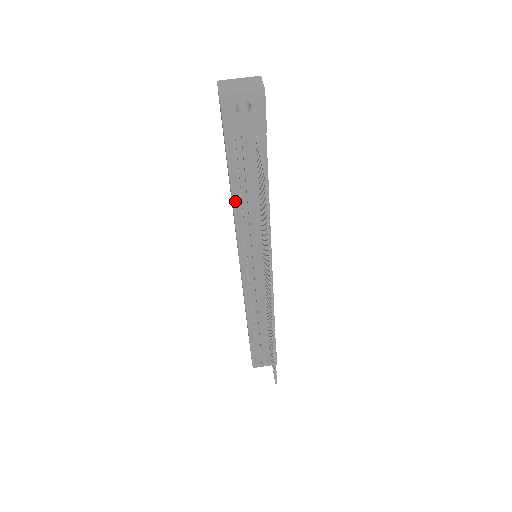
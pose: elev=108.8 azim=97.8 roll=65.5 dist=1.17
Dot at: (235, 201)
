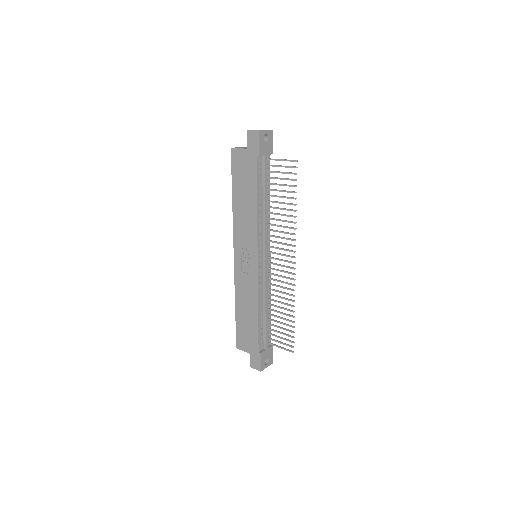
Dot at: (258, 201)
